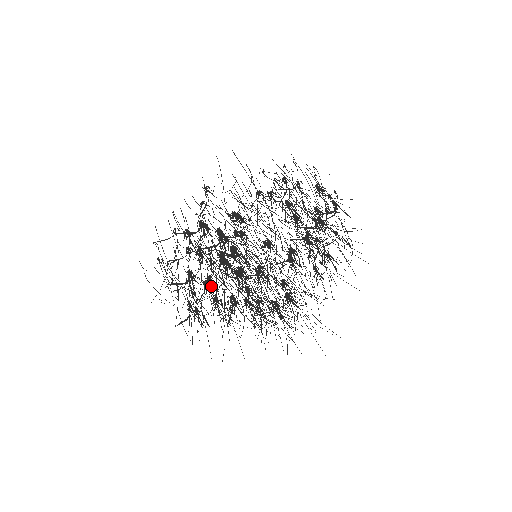
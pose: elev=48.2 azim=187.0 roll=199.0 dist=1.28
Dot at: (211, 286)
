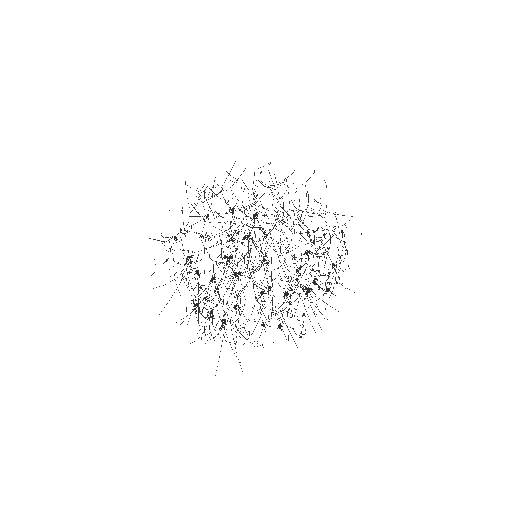
Dot at: (210, 237)
